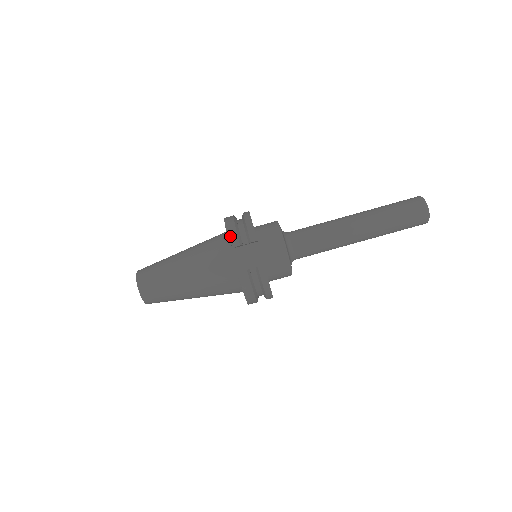
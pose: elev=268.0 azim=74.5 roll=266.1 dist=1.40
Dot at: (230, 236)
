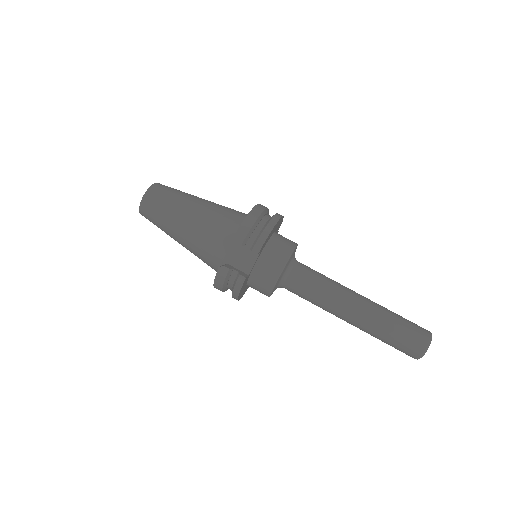
Dot at: (241, 230)
